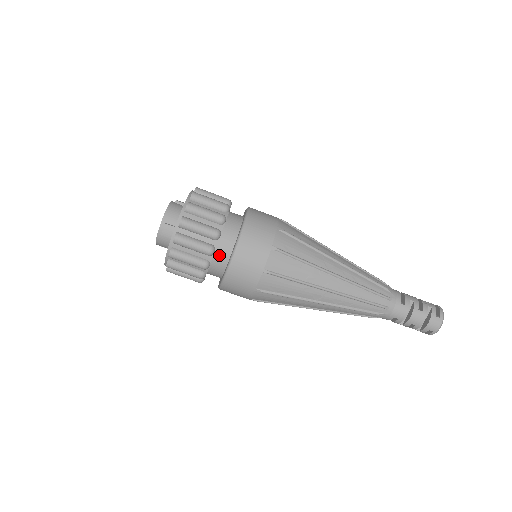
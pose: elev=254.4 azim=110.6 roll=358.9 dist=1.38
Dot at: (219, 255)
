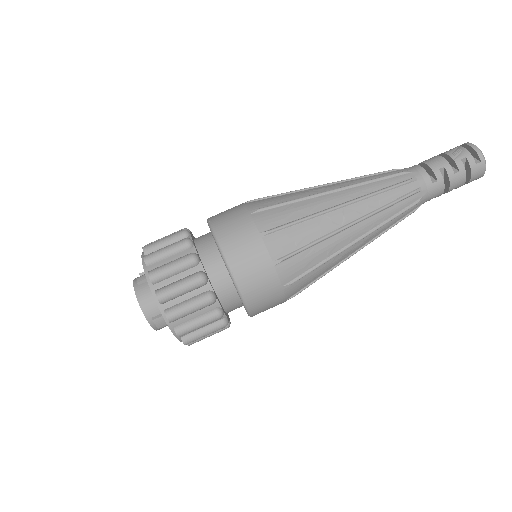
Dot at: (228, 304)
